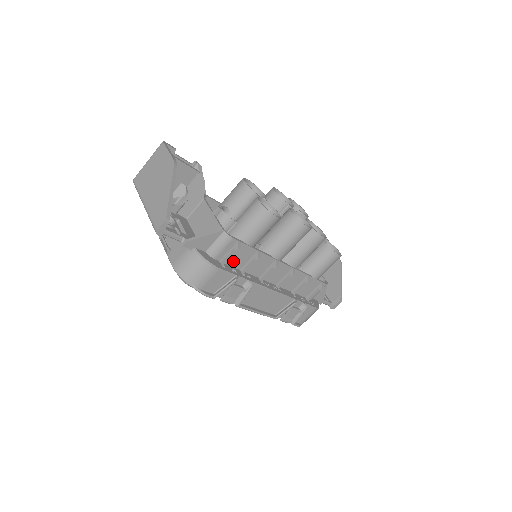
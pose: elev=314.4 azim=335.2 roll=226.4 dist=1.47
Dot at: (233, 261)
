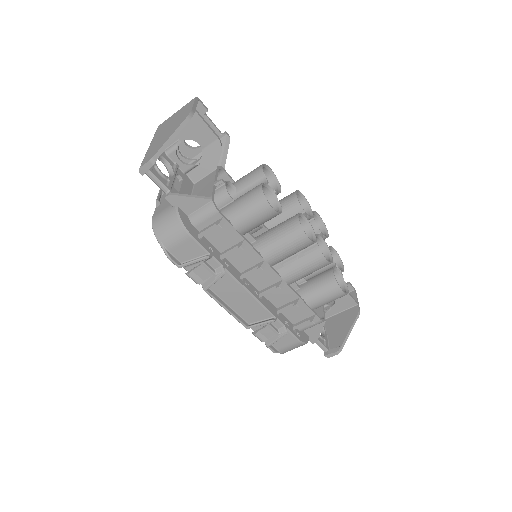
Dot at: (215, 239)
